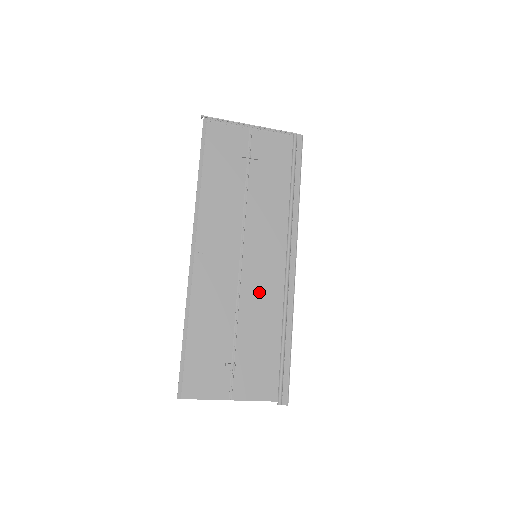
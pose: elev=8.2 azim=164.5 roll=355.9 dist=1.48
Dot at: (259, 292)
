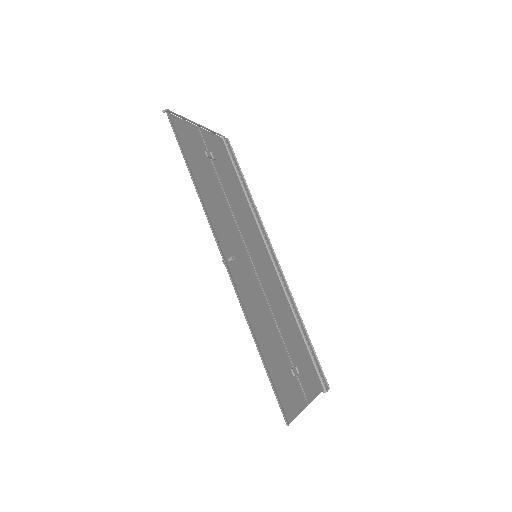
Dot at: (273, 291)
